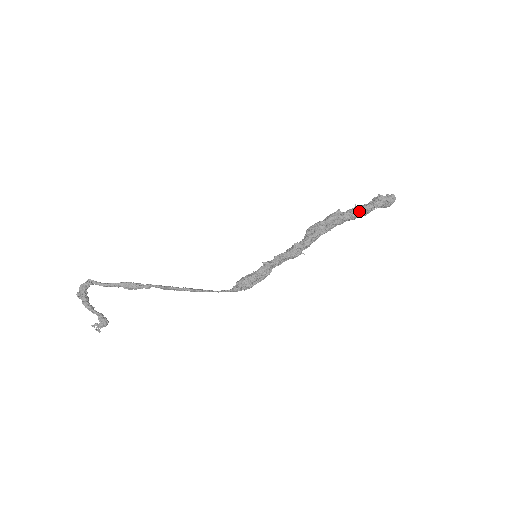
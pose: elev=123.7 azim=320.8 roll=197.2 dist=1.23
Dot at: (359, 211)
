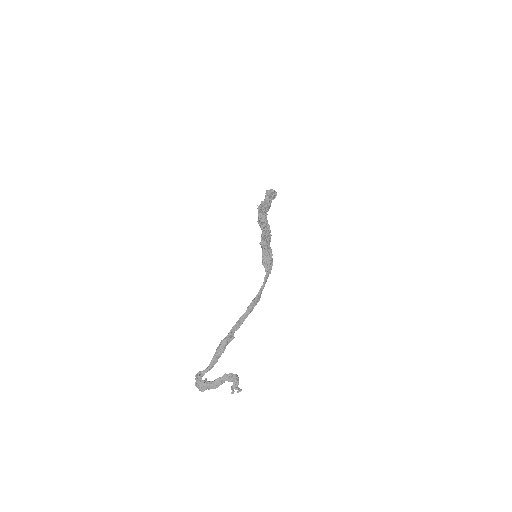
Dot at: (266, 198)
